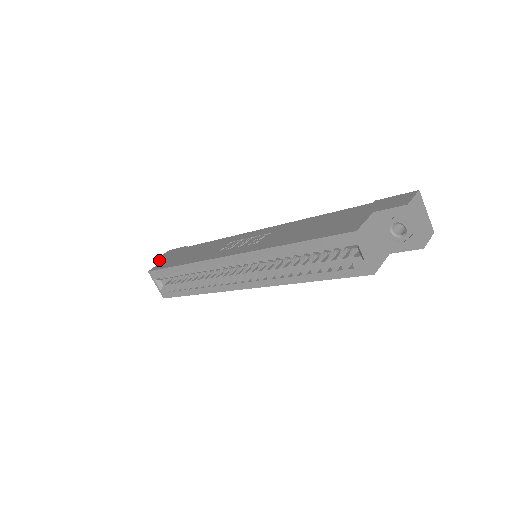
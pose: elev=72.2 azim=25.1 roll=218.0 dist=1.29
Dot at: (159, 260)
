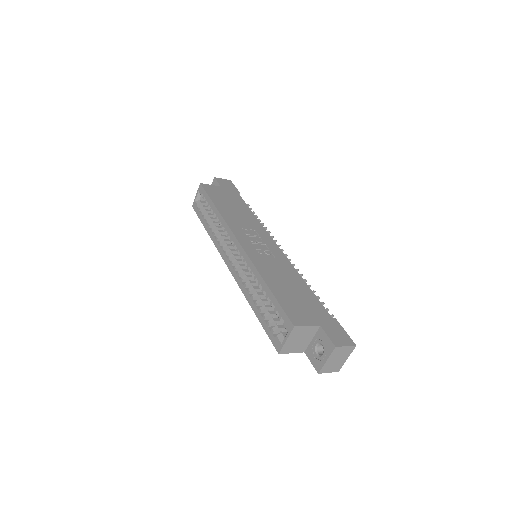
Dot at: (216, 181)
